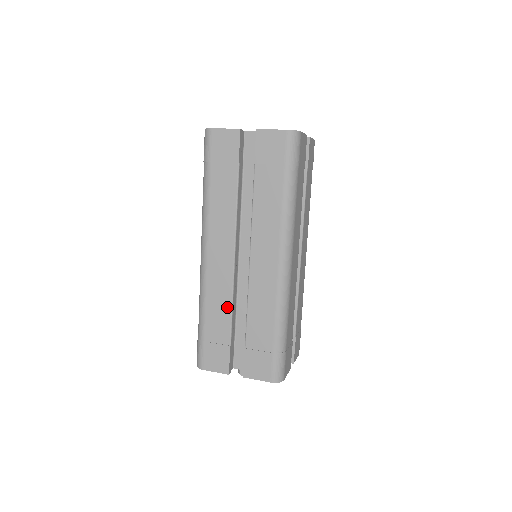
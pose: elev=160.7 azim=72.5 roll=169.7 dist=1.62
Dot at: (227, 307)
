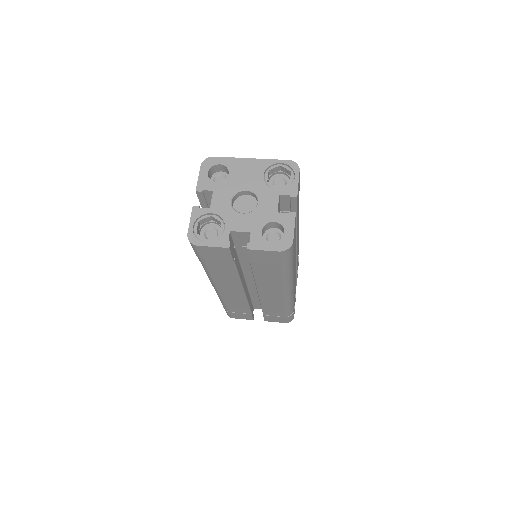
Dot at: (244, 305)
